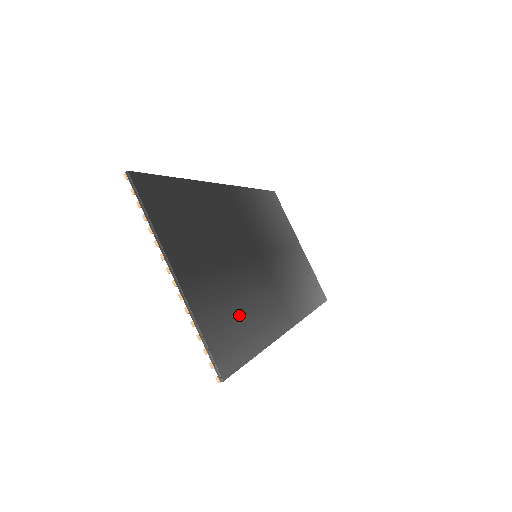
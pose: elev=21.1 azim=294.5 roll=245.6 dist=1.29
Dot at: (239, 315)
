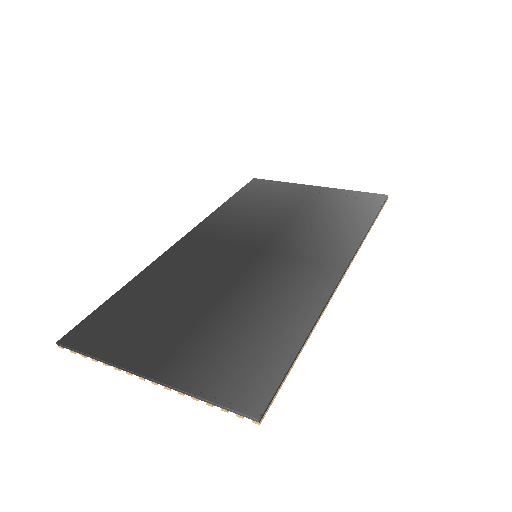
Dot at: (254, 333)
